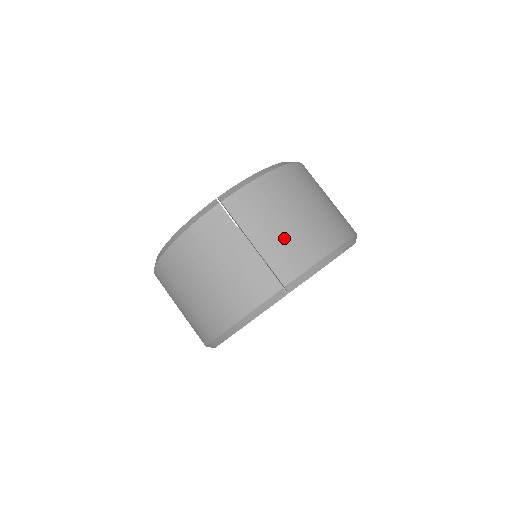
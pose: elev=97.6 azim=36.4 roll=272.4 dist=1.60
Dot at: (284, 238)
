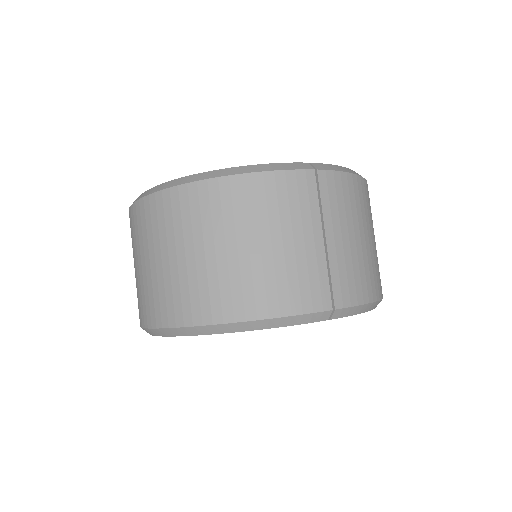
Dot at: (355, 255)
